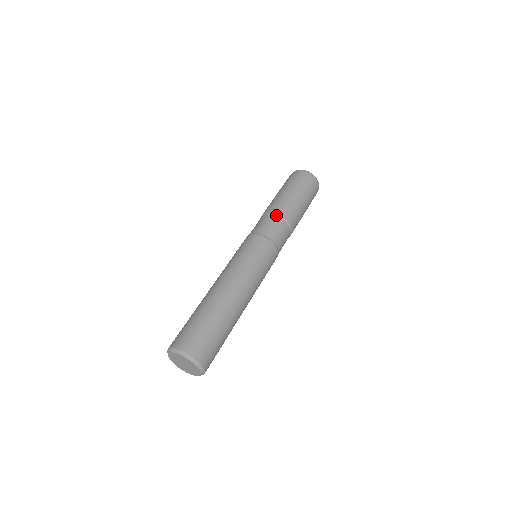
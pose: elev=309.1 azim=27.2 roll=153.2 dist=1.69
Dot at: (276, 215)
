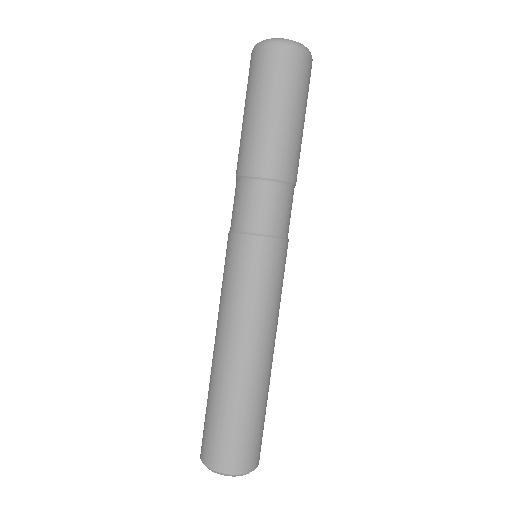
Dot at: (251, 179)
